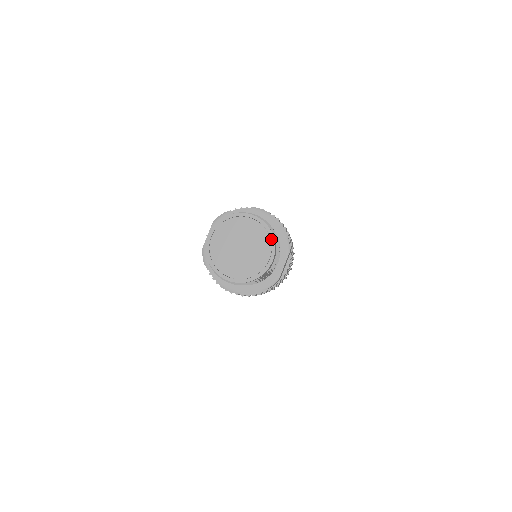
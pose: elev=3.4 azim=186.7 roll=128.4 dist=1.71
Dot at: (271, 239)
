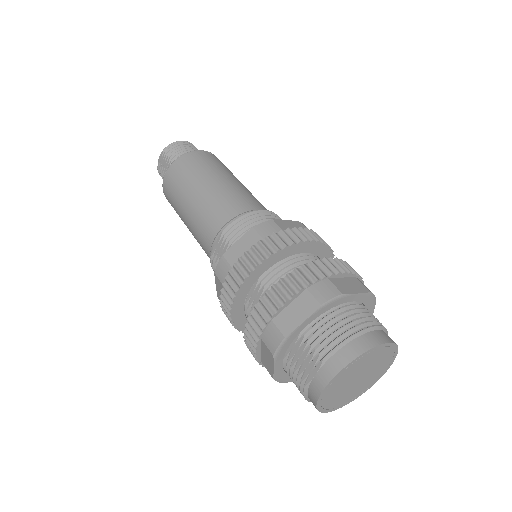
Dot at: (392, 347)
